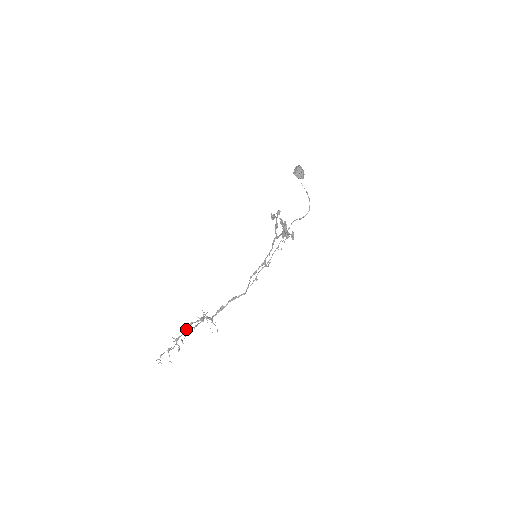
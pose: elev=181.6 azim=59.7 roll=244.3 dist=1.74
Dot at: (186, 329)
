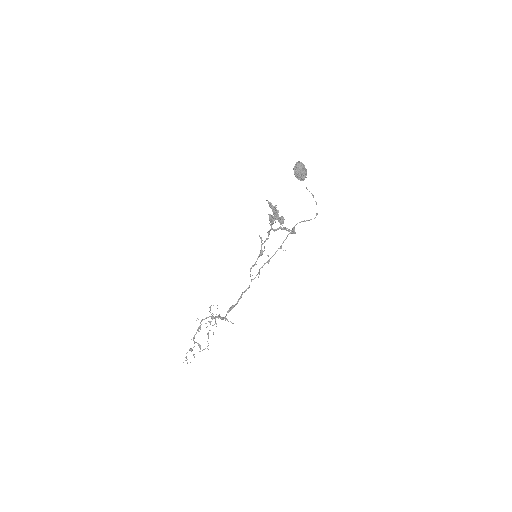
Dot at: (199, 328)
